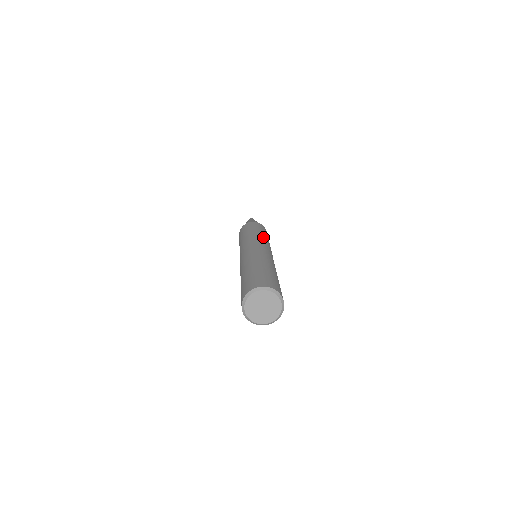
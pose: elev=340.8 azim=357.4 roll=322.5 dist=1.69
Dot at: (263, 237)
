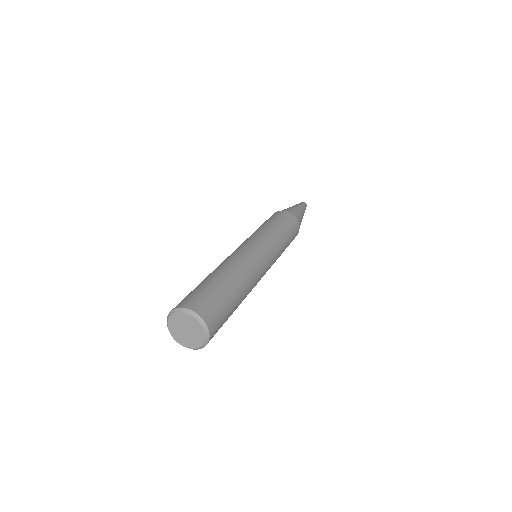
Dot at: (259, 231)
